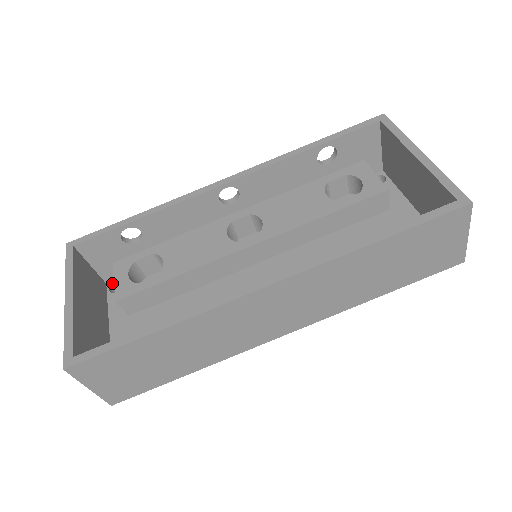
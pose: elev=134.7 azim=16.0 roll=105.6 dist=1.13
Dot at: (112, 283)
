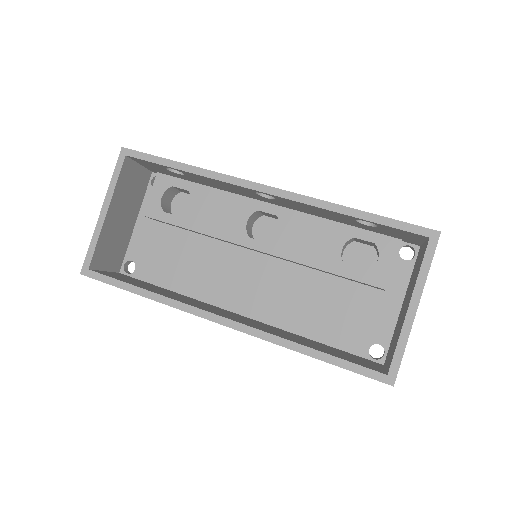
Dot at: occluded
